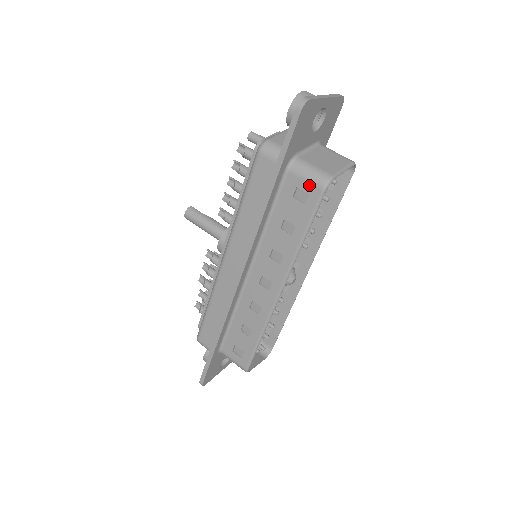
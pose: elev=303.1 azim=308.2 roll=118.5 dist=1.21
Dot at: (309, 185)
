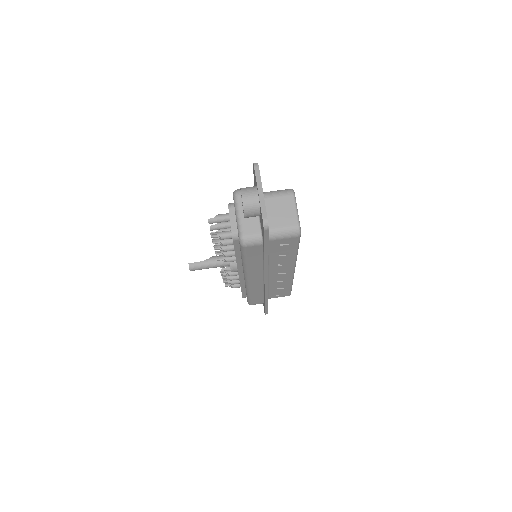
Dot at: (288, 239)
